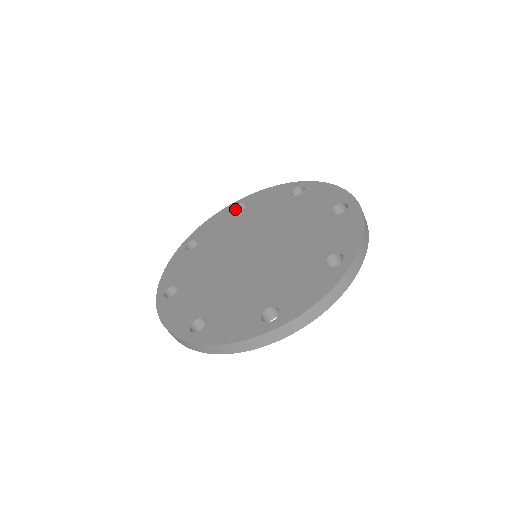
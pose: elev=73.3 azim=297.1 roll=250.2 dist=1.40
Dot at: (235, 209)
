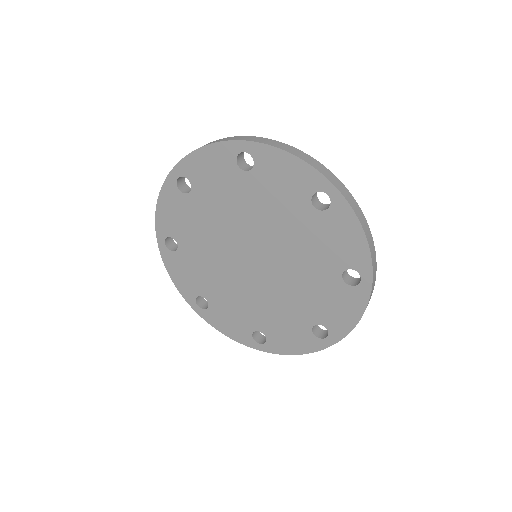
Dot at: (178, 188)
